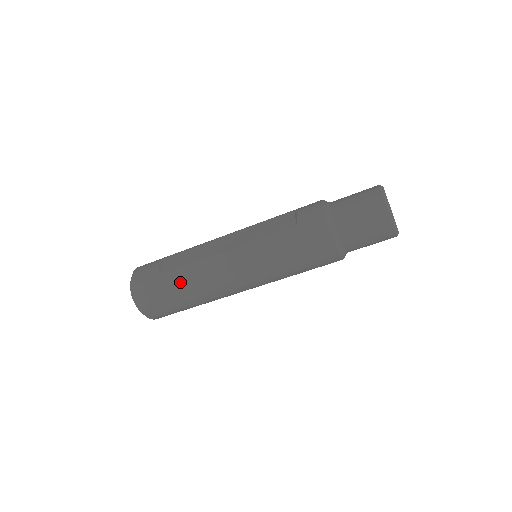
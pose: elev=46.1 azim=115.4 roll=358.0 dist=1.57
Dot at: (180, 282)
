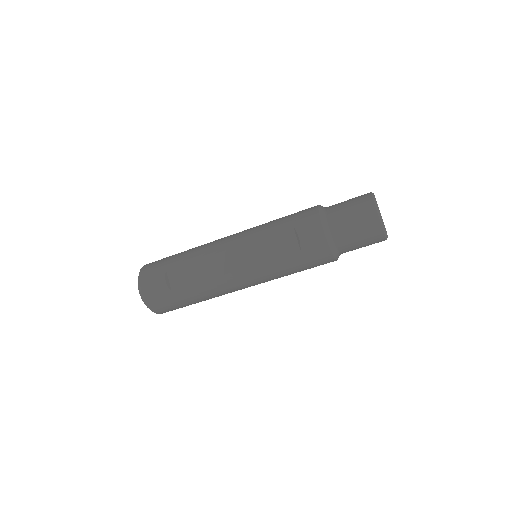
Dot at: (194, 296)
